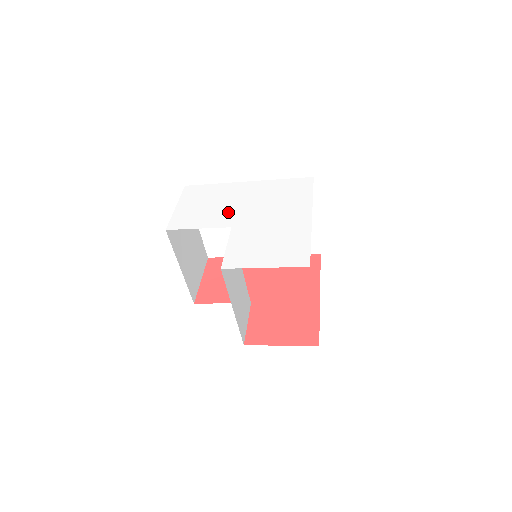
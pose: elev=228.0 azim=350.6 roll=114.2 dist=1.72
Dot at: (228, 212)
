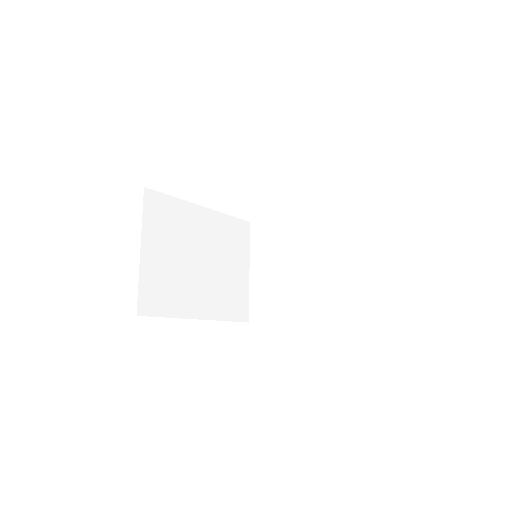
Dot at: occluded
